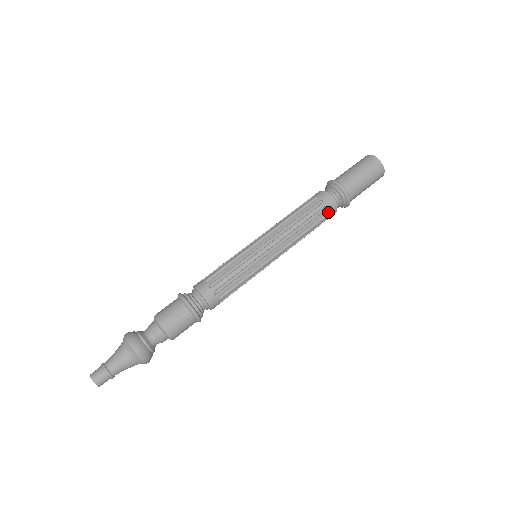
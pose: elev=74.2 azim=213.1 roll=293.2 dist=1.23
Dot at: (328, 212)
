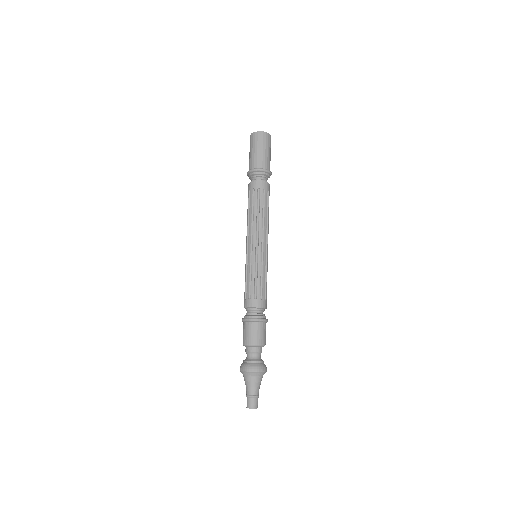
Dot at: (263, 190)
